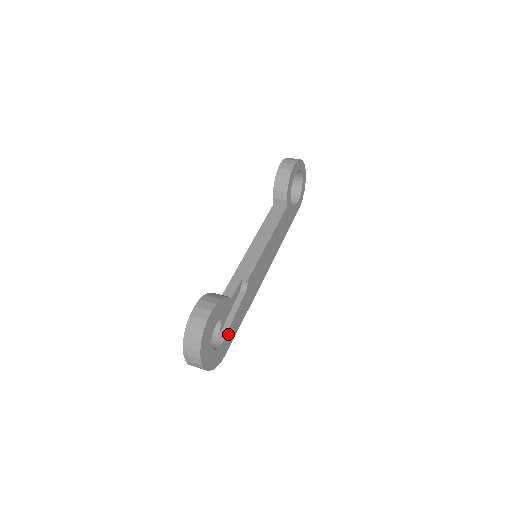
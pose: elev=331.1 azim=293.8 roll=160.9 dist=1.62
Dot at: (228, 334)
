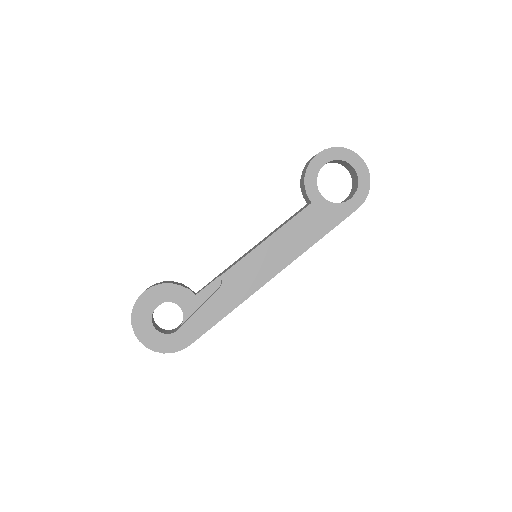
Dot at: (189, 325)
